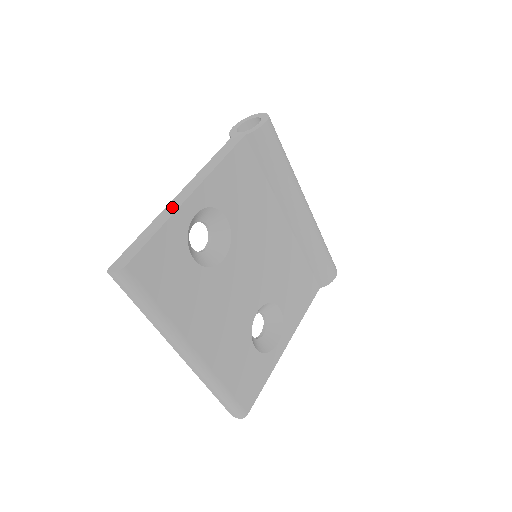
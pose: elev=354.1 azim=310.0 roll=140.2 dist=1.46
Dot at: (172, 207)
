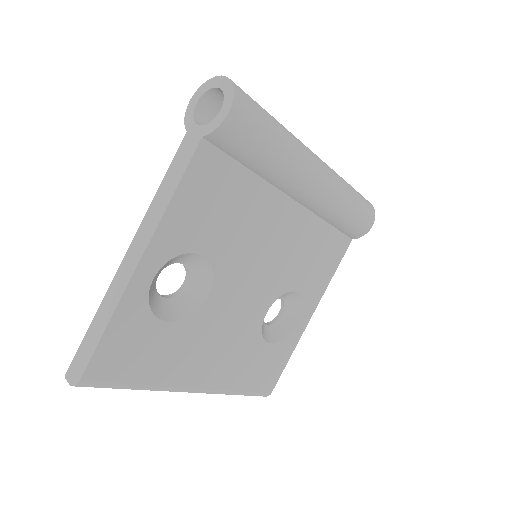
Dot at: (119, 283)
